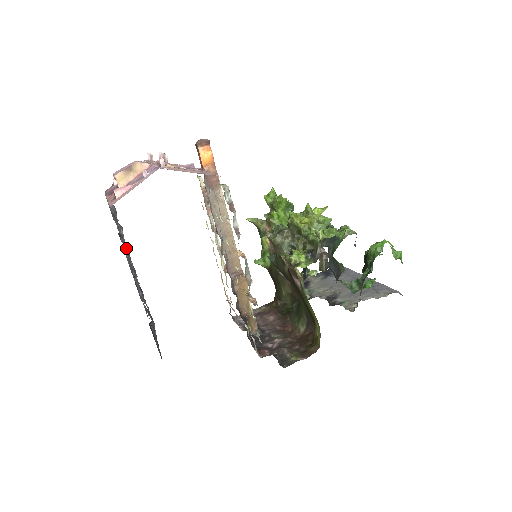
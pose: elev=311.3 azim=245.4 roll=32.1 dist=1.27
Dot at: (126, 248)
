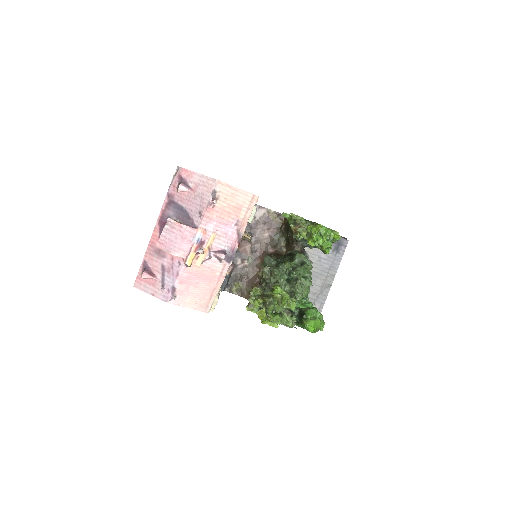
Dot at: occluded
